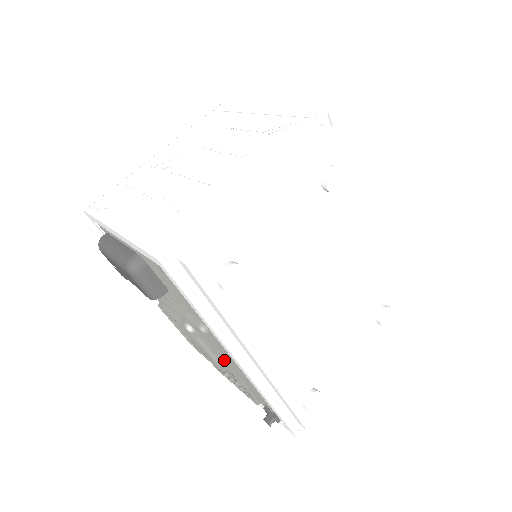
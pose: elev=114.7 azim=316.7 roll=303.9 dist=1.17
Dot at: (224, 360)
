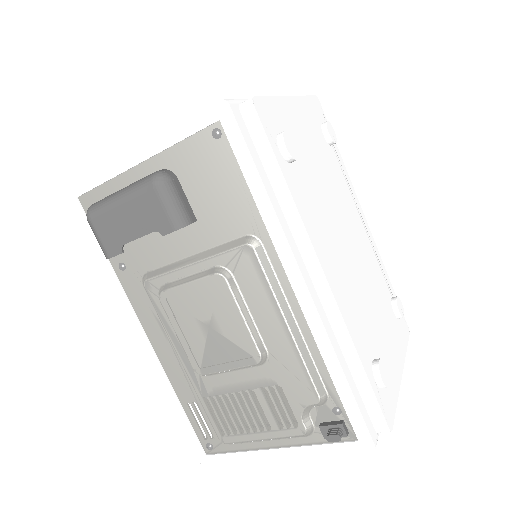
Dot at: (275, 304)
